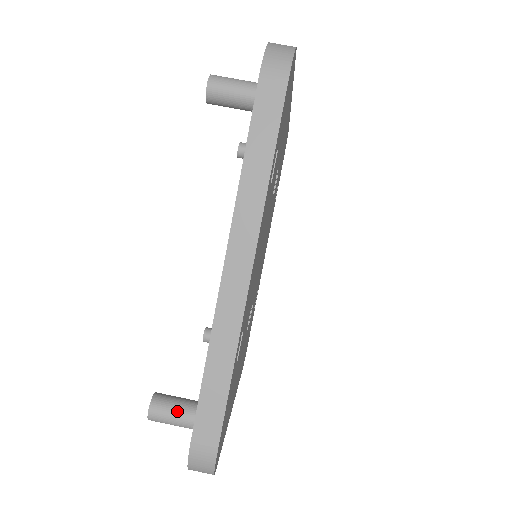
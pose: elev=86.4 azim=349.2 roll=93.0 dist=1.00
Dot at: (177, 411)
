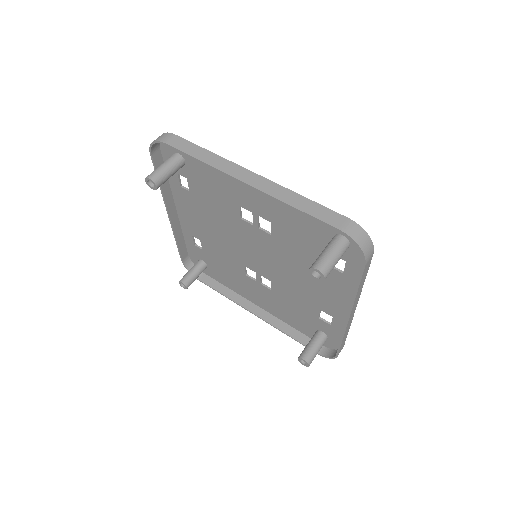
Dot at: (316, 354)
